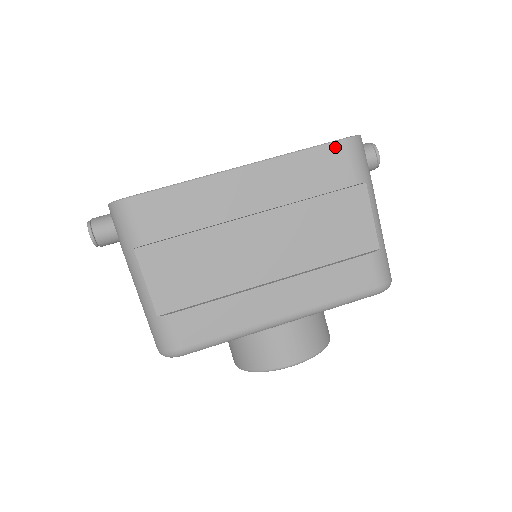
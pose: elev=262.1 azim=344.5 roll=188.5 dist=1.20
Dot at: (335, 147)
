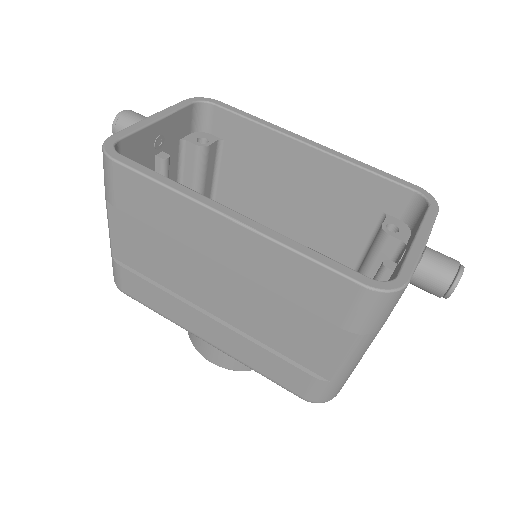
Dot at: (345, 283)
